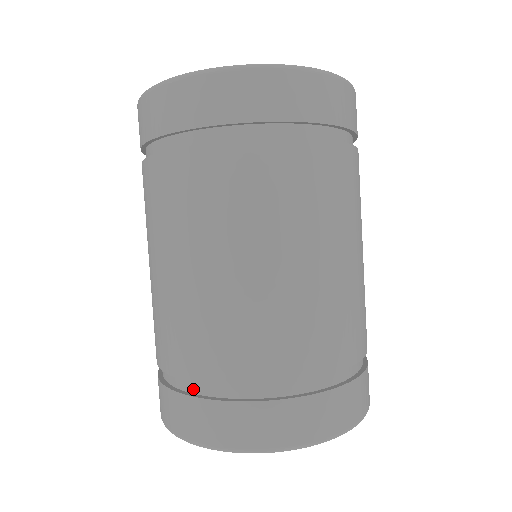
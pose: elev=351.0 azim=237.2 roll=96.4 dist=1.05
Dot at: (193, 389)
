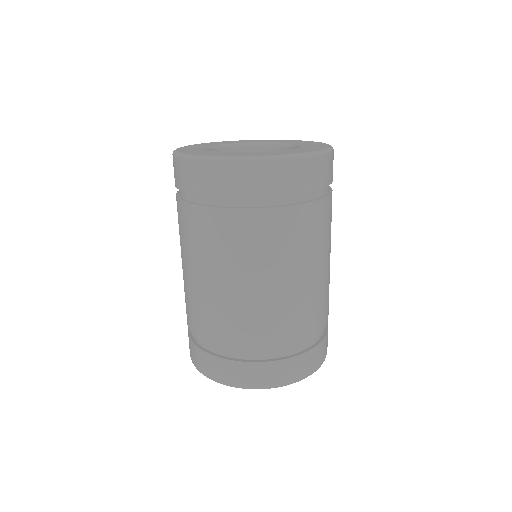
Dot at: (203, 345)
